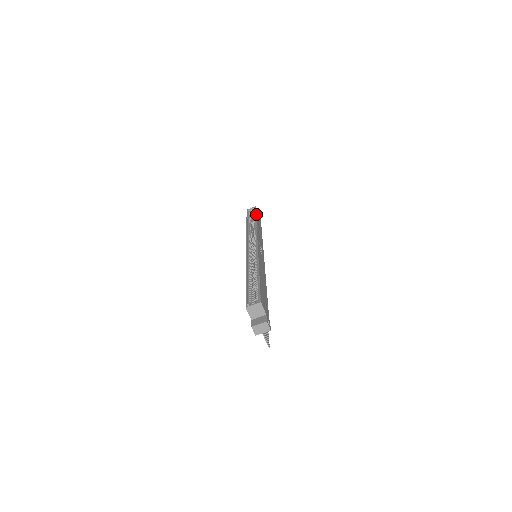
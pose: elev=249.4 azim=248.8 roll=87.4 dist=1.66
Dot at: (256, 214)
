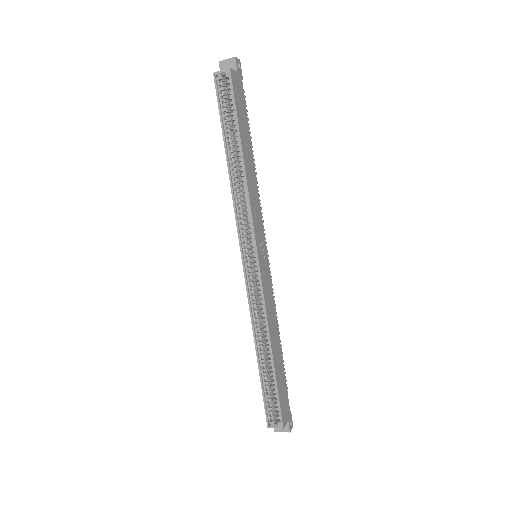
Dot at: (237, 116)
